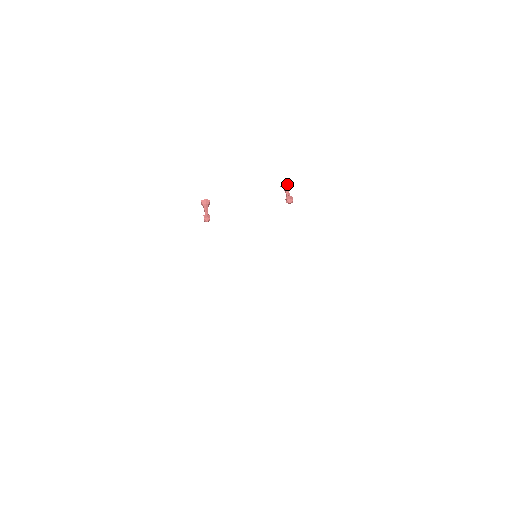
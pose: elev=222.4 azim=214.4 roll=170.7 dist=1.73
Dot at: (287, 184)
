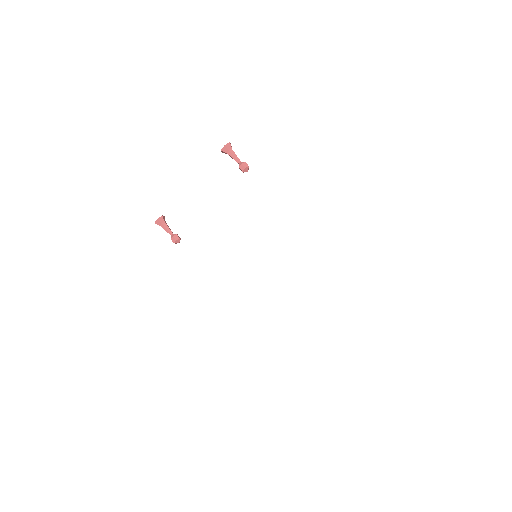
Dot at: (228, 148)
